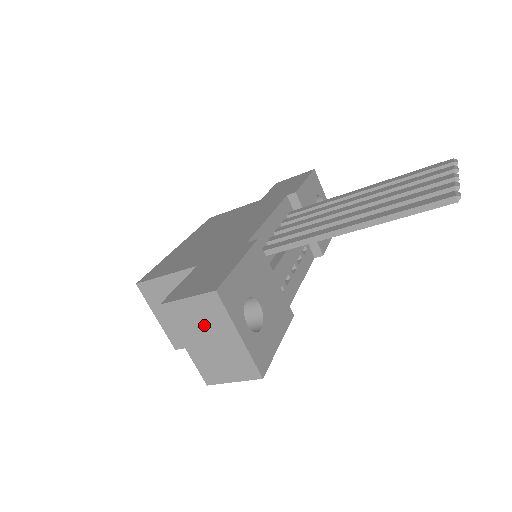
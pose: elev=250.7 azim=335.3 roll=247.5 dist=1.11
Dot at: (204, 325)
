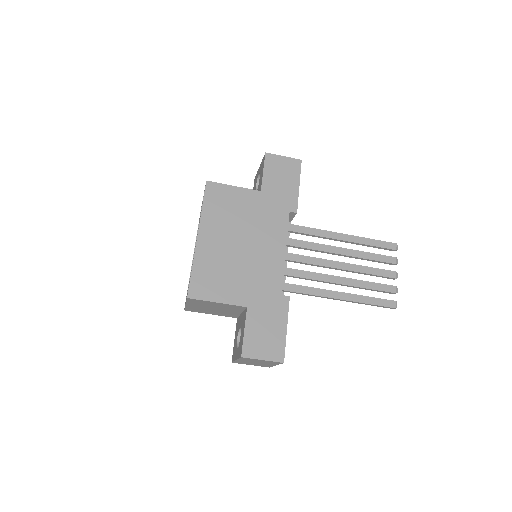
Dot at: (260, 362)
